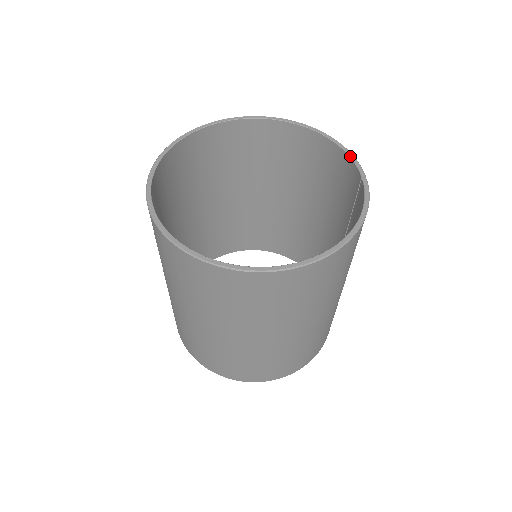
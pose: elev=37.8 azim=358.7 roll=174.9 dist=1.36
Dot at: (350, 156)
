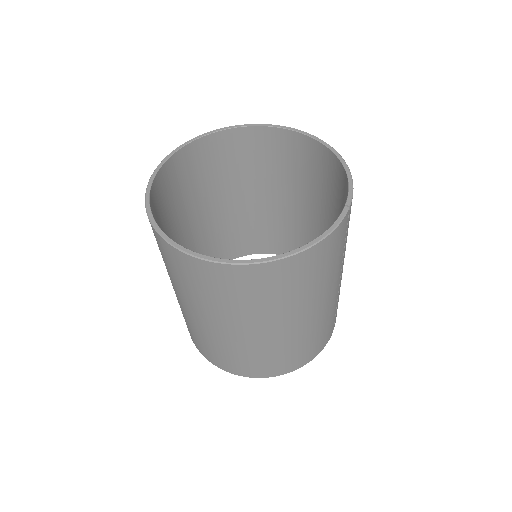
Dot at: (349, 183)
